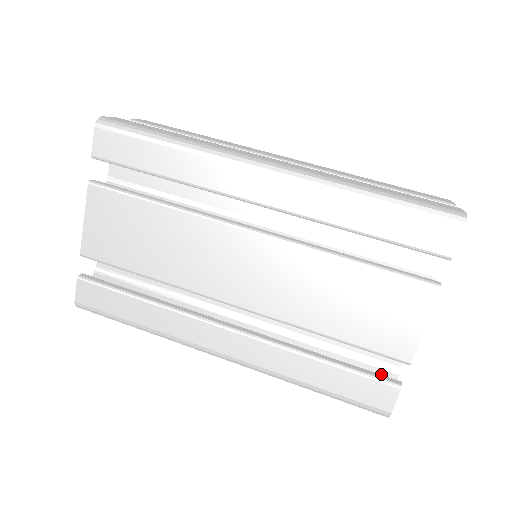
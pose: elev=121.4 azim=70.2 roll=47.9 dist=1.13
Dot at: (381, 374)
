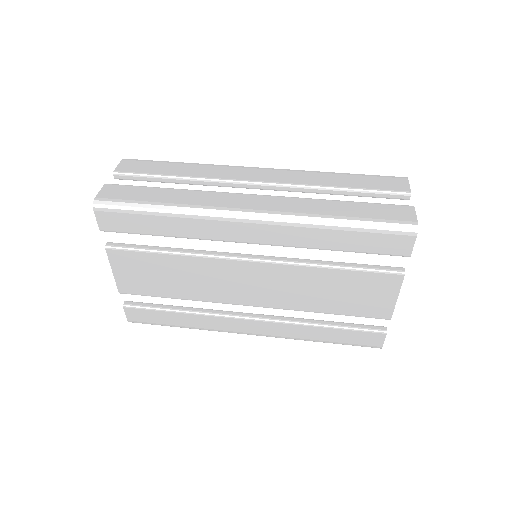
Dot at: (371, 319)
